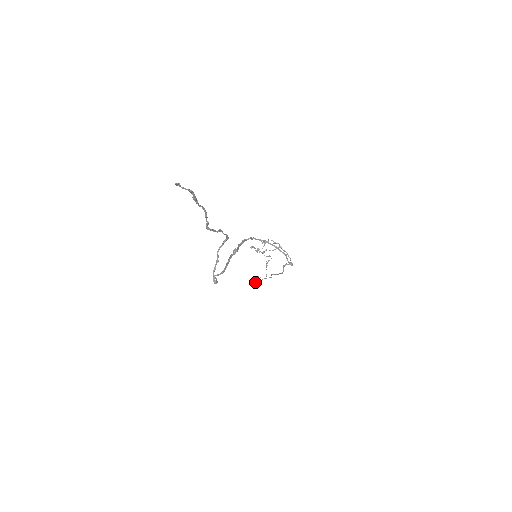
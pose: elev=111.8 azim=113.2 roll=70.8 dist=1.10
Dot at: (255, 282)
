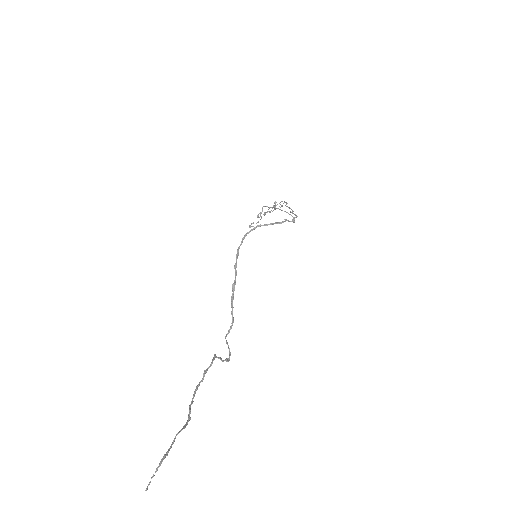
Dot at: occluded
